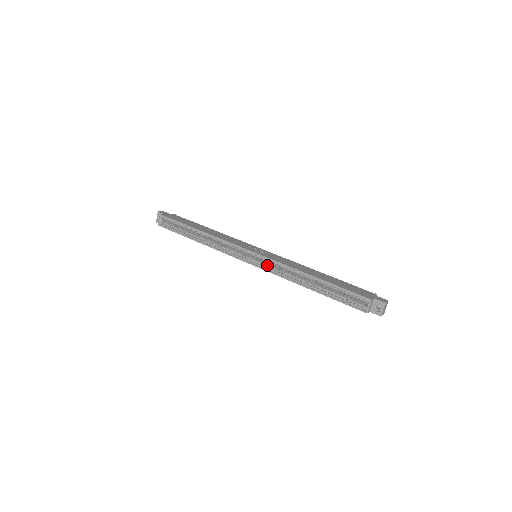
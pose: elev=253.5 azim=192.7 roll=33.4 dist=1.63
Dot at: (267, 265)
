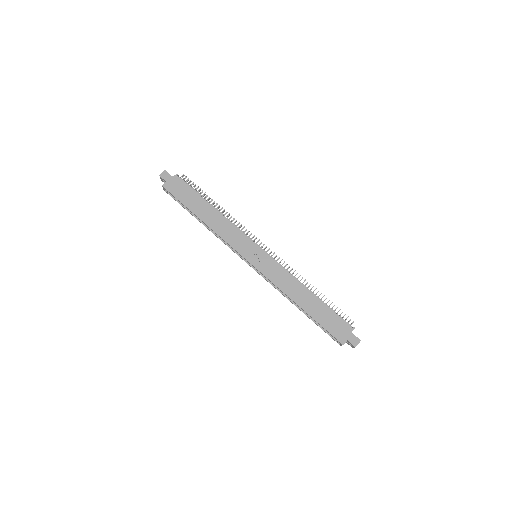
Dot at: occluded
